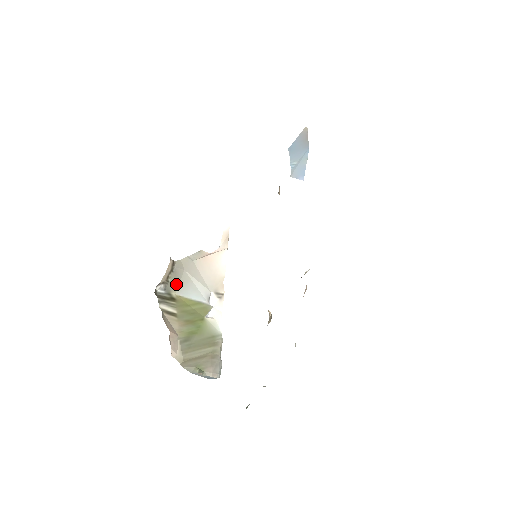
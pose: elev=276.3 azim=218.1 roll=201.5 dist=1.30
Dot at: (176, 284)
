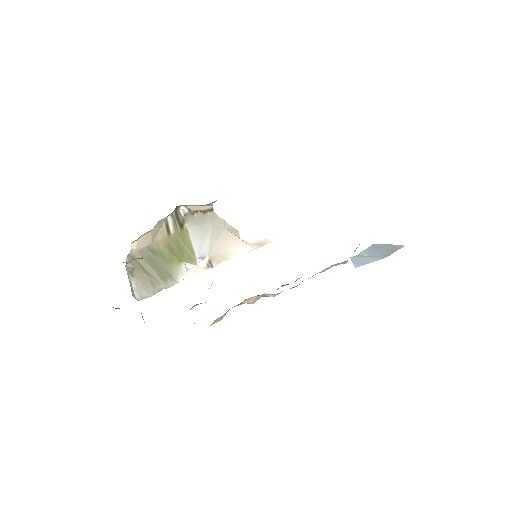
Dot at: (196, 223)
